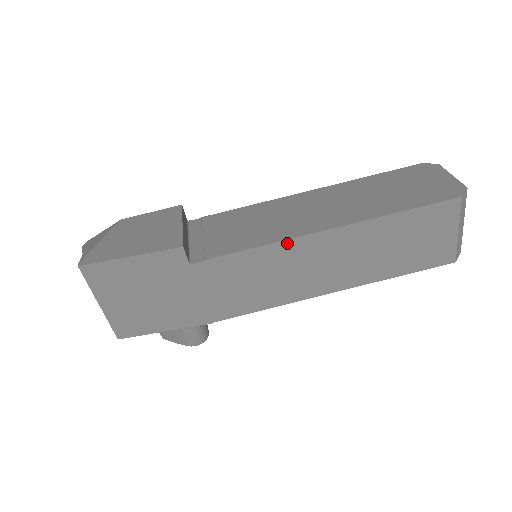
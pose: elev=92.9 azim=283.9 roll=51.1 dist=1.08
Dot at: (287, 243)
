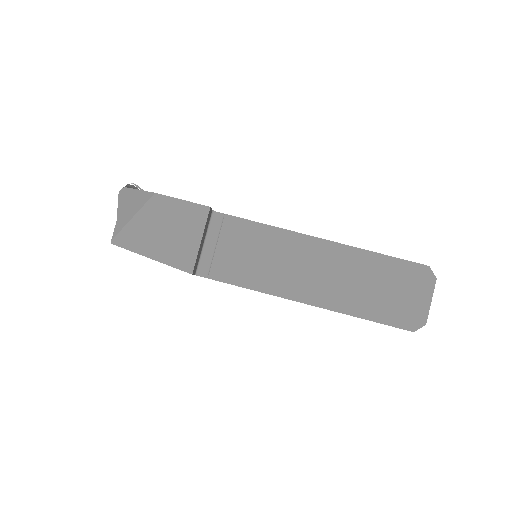
Dot at: occluded
